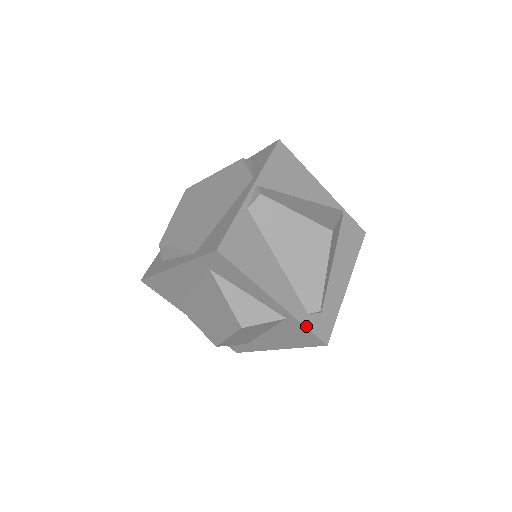
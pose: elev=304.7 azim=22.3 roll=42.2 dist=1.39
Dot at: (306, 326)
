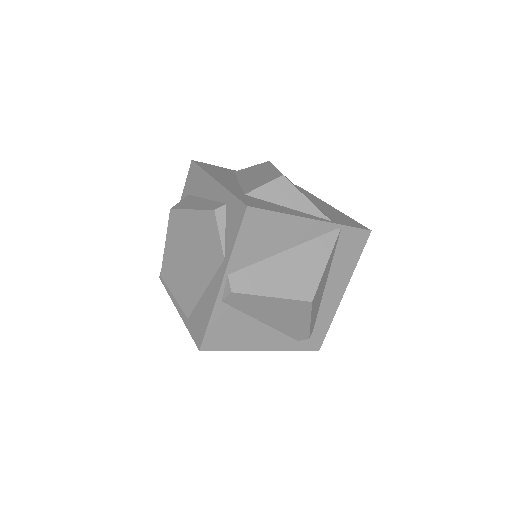
Dot at: (297, 350)
